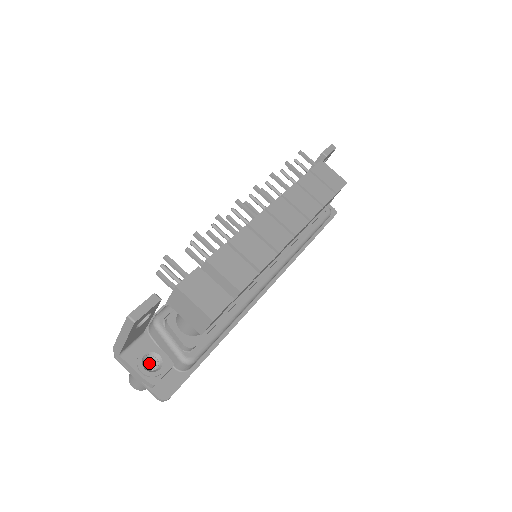
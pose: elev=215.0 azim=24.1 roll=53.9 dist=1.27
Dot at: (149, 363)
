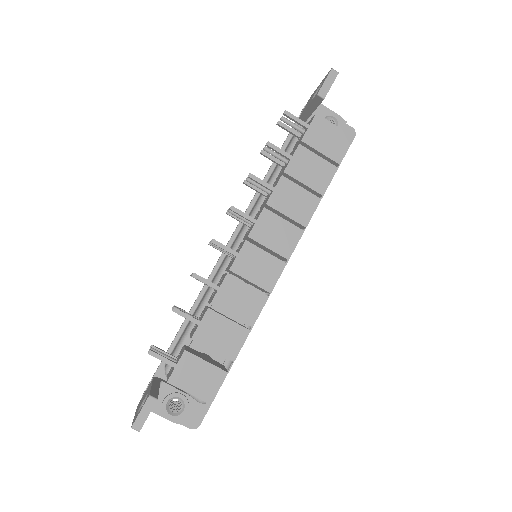
Dot at: occluded
